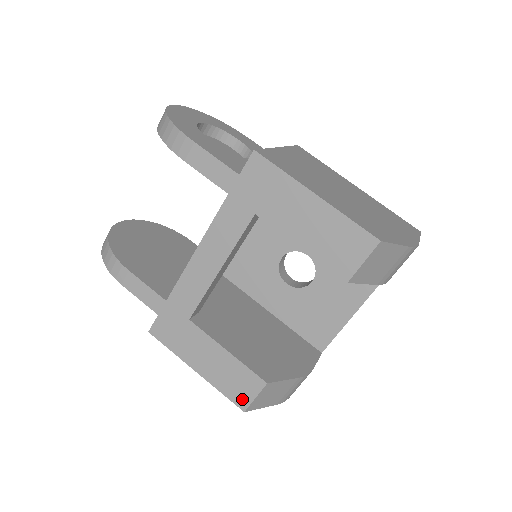
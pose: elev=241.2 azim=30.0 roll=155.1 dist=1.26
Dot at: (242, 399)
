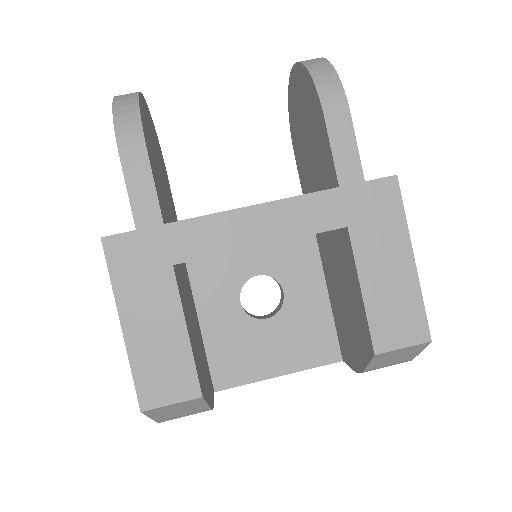
Dot at: (153, 395)
